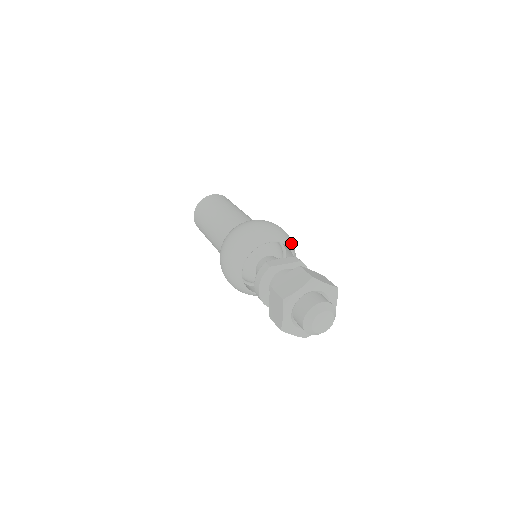
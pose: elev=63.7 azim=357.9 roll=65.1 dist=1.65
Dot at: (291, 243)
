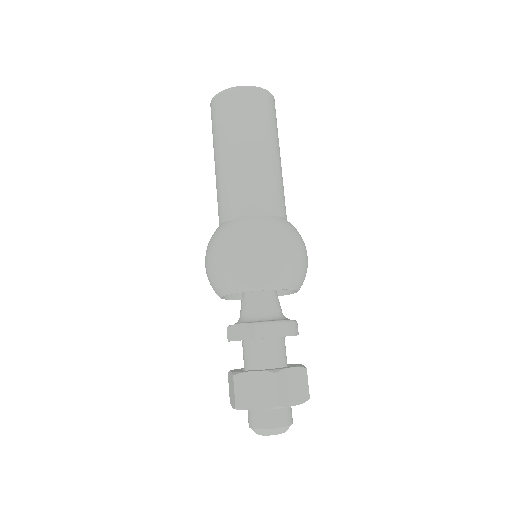
Dot at: (262, 280)
